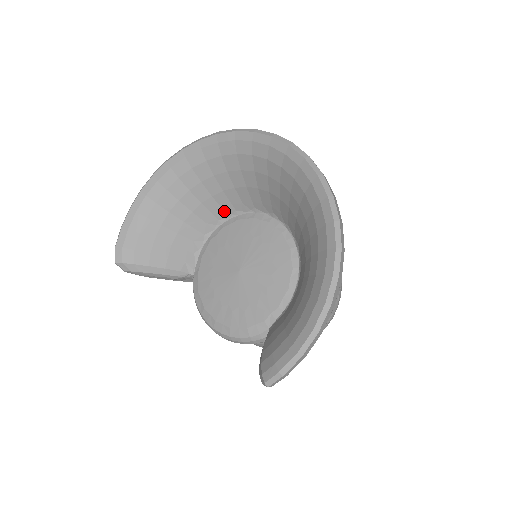
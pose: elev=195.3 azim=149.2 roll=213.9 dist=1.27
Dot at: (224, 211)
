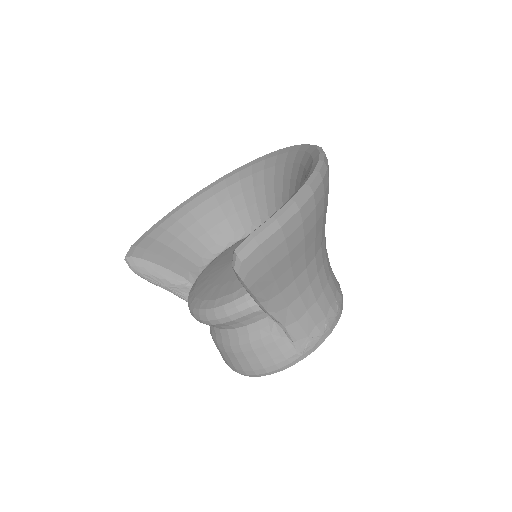
Dot at: (235, 234)
